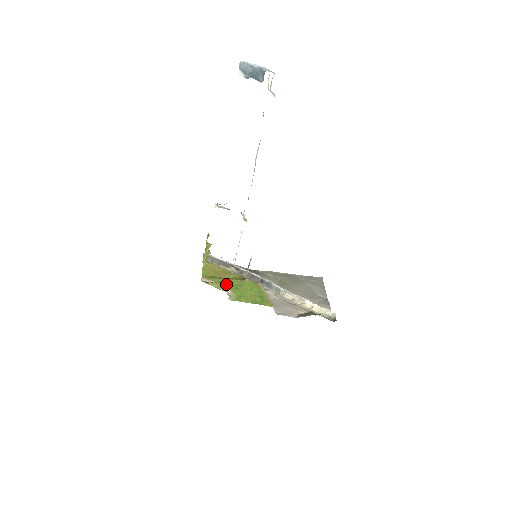
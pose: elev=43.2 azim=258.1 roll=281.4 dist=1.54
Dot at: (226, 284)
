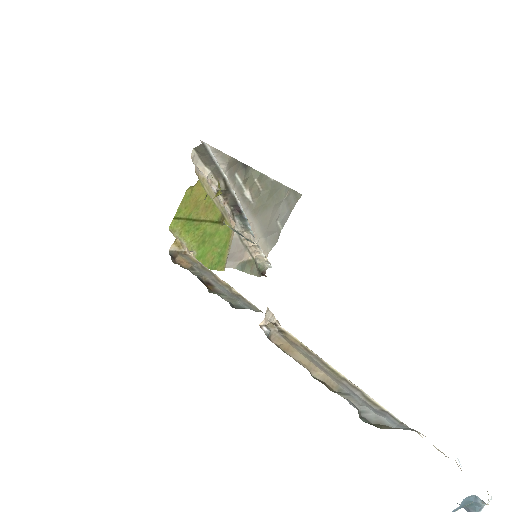
Dot at: (196, 233)
